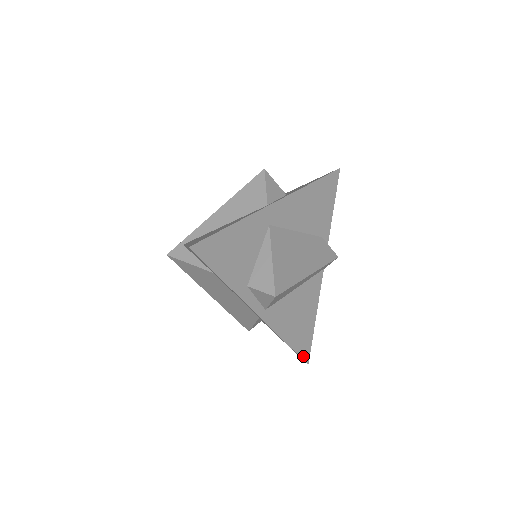
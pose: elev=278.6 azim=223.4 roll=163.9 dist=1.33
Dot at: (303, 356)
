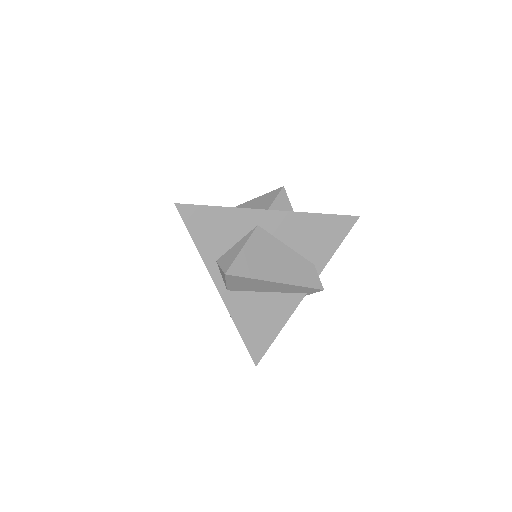
Dot at: (253, 355)
